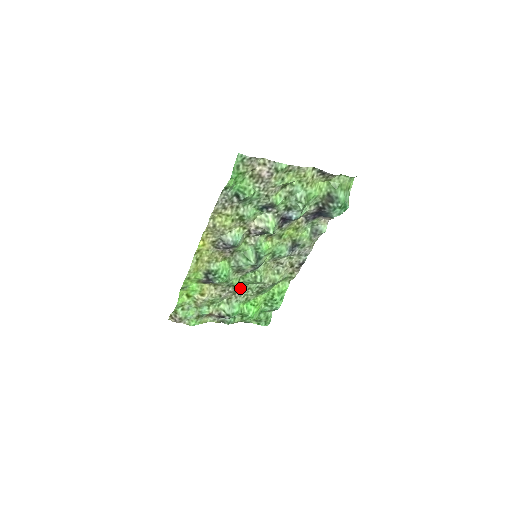
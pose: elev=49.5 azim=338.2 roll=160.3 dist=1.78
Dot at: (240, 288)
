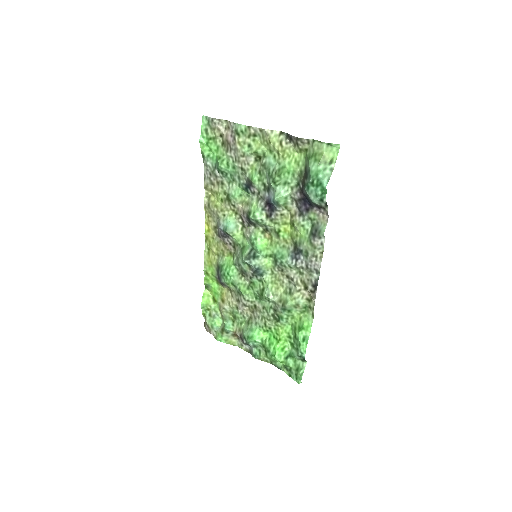
Dot at: (256, 304)
